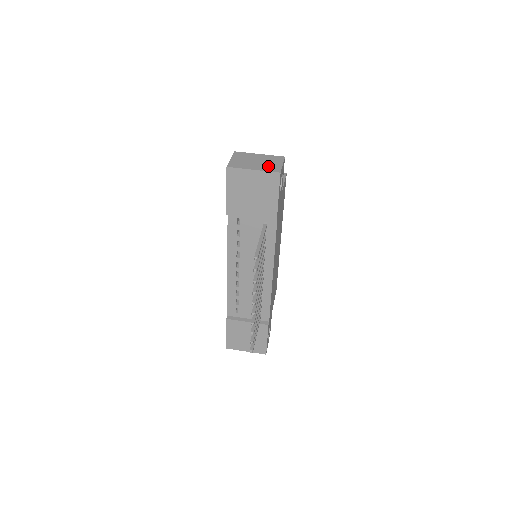
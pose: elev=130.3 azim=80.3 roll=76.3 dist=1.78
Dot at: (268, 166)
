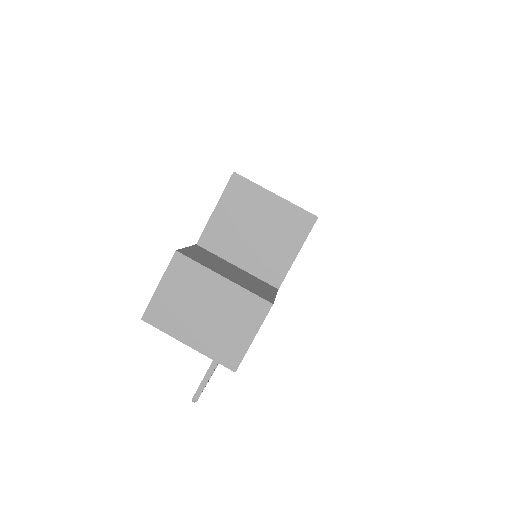
Dot at: (221, 340)
